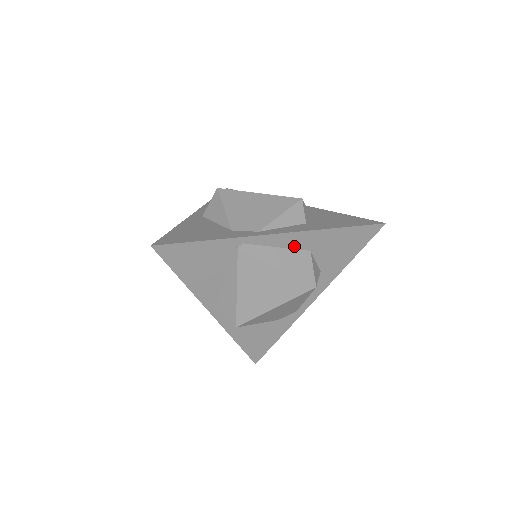
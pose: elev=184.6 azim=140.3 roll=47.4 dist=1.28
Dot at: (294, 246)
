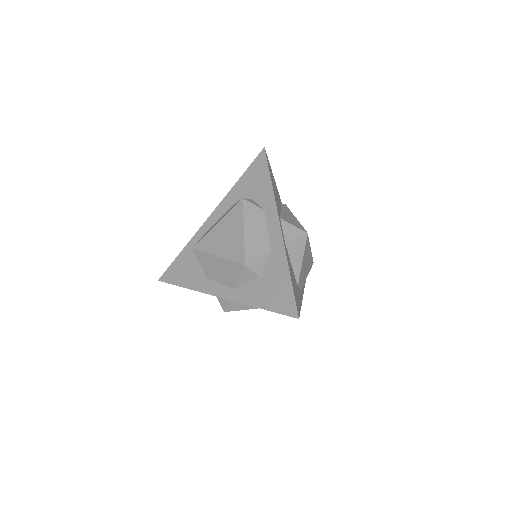
Dot at: occluded
